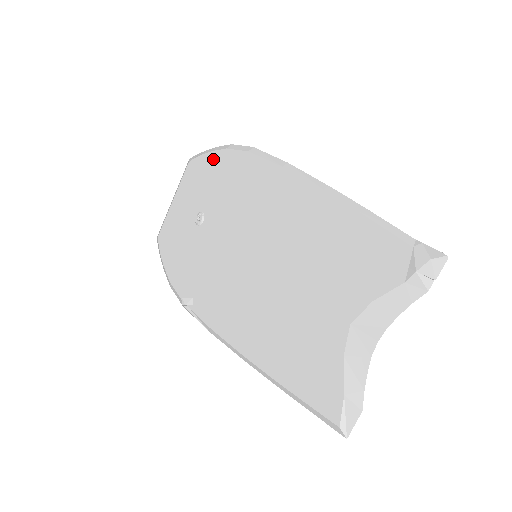
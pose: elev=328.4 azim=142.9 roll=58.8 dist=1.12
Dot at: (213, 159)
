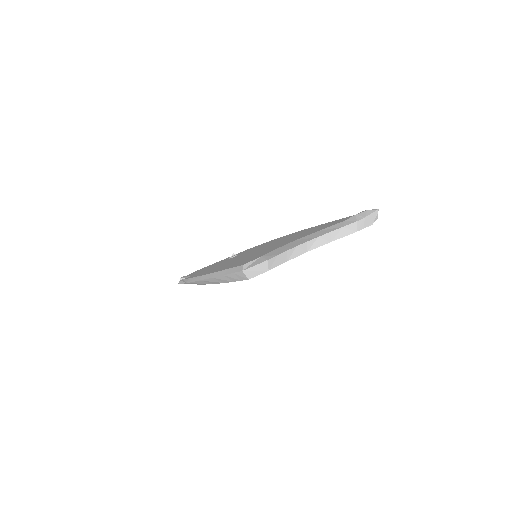
Dot at: (266, 242)
